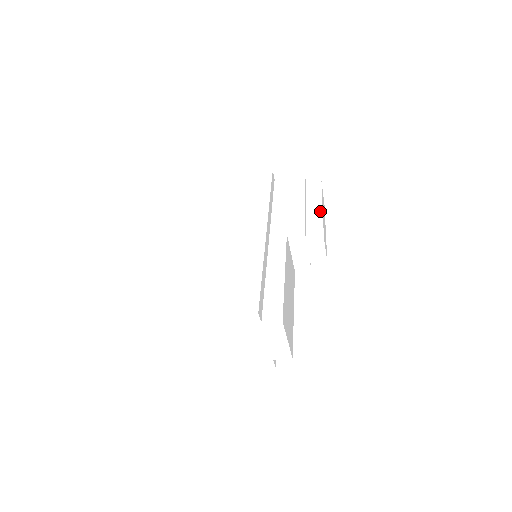
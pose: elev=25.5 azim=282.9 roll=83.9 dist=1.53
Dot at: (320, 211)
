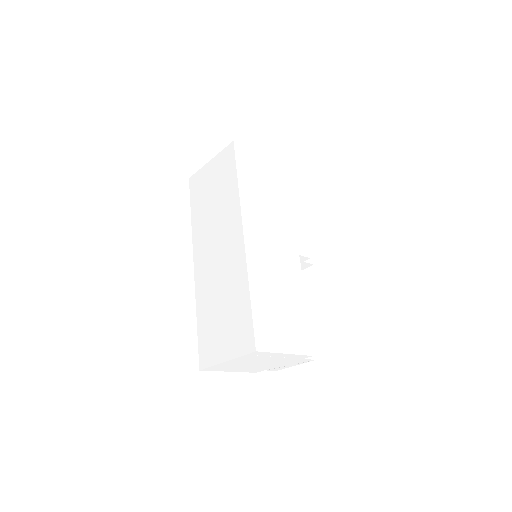
Dot at: (307, 229)
